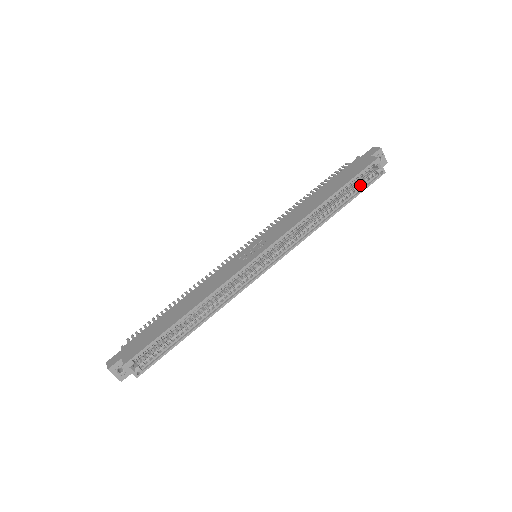
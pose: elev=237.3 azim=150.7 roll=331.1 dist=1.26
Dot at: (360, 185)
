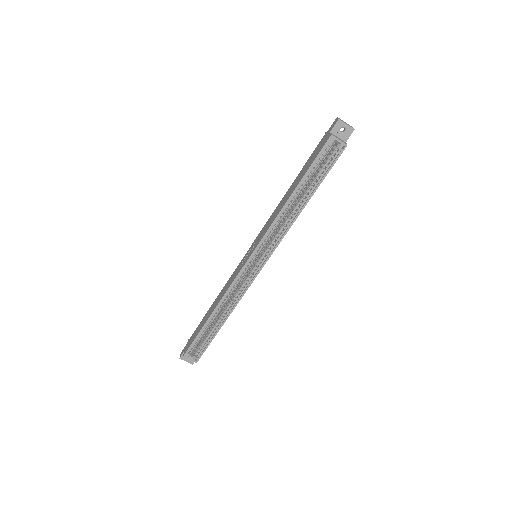
Dot at: (324, 167)
